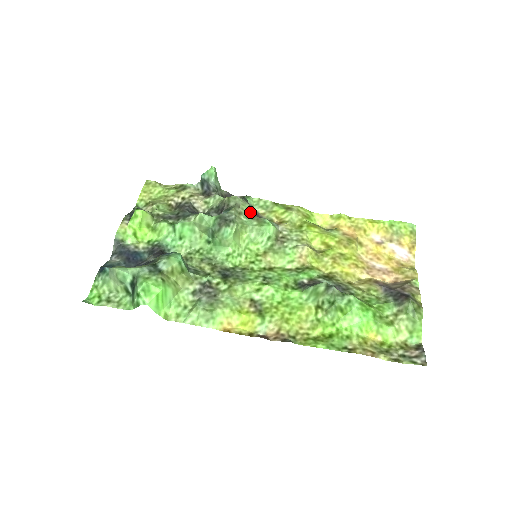
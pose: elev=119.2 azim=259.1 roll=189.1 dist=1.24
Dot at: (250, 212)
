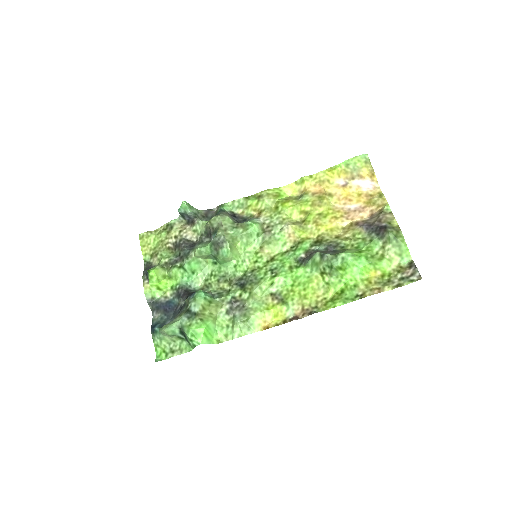
Dot at: (232, 222)
